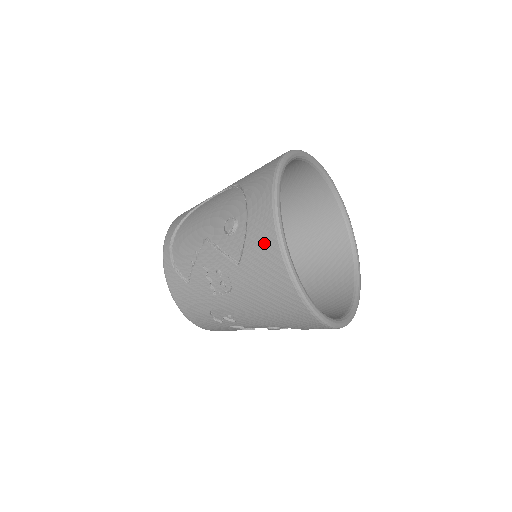
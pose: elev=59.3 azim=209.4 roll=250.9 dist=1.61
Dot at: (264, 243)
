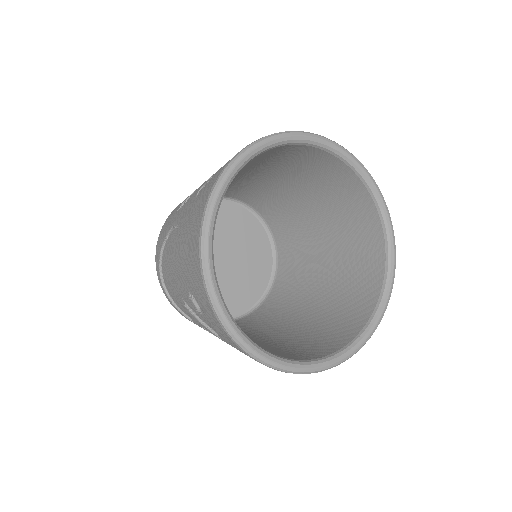
Dot at: occluded
